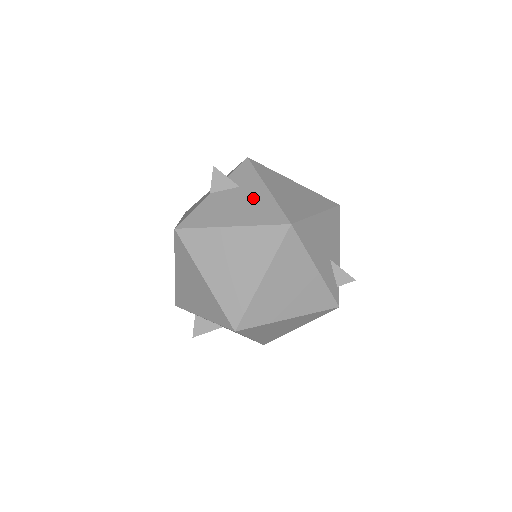
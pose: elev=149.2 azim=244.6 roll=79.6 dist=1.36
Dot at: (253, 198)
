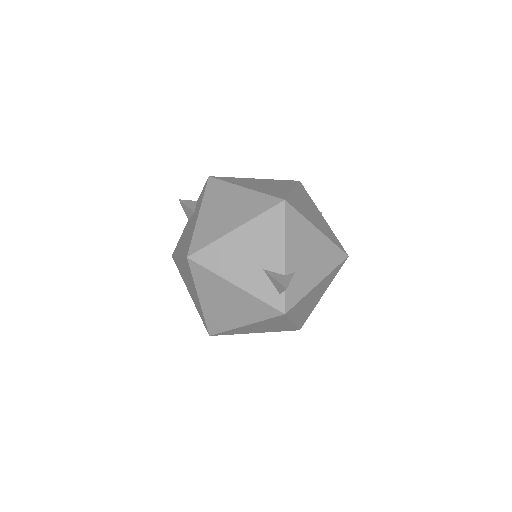
Dot at: (192, 226)
